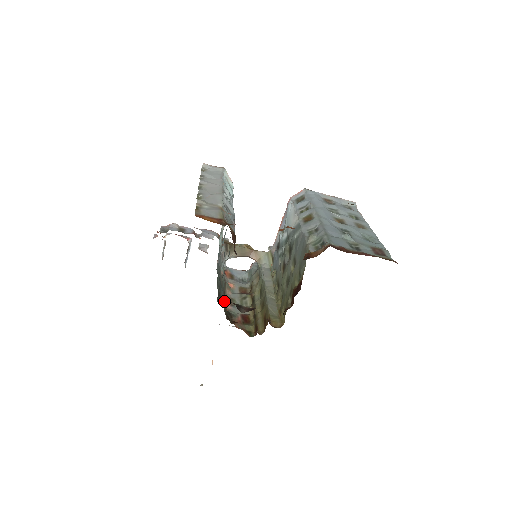
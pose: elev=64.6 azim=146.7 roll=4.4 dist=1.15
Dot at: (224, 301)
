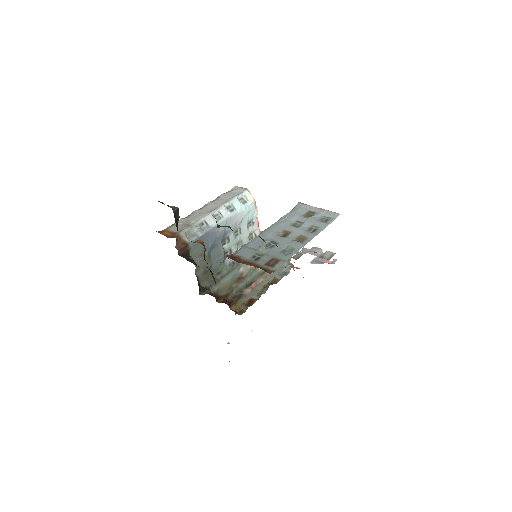
Dot at: (227, 286)
